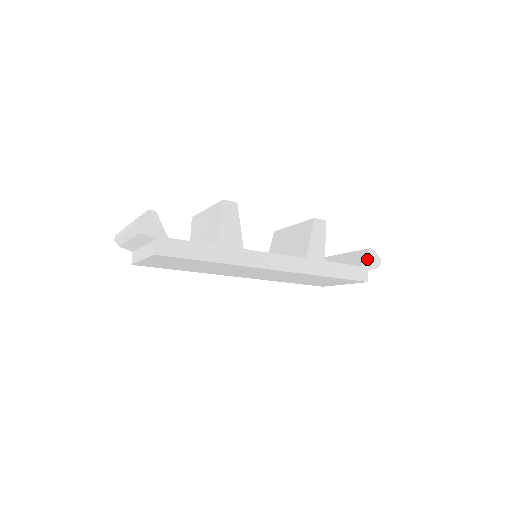
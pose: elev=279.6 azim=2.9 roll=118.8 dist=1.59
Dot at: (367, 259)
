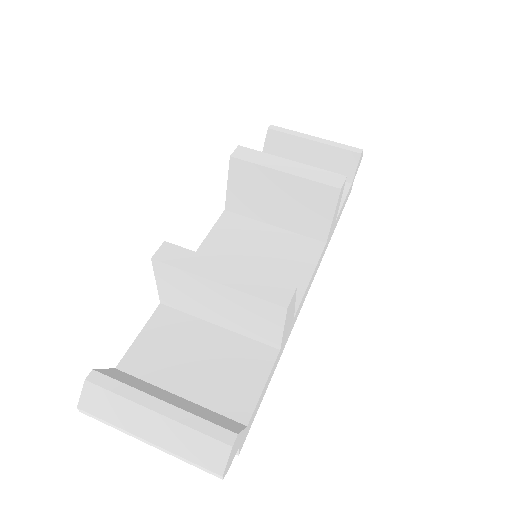
Dot at: occluded
